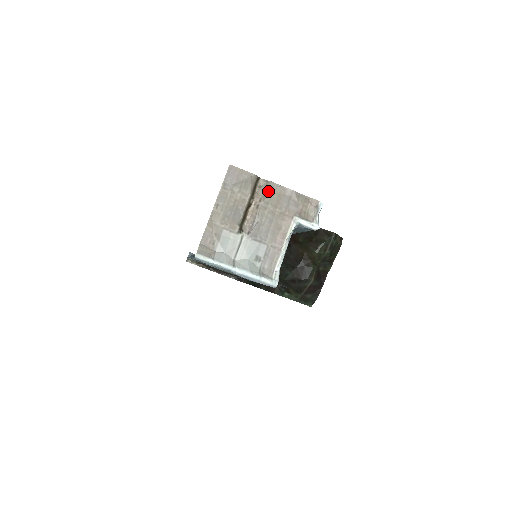
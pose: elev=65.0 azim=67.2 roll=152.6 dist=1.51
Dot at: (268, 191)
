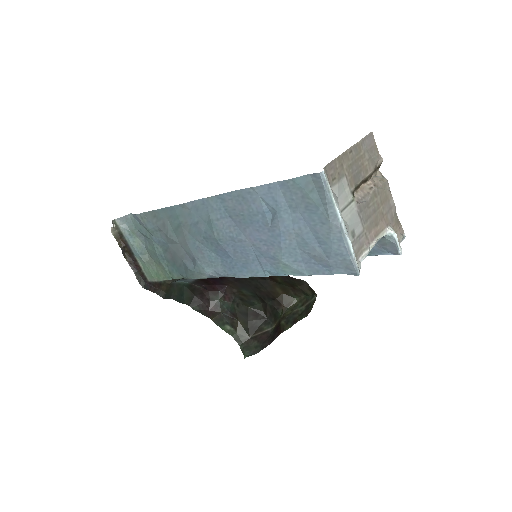
Dot at: (382, 184)
